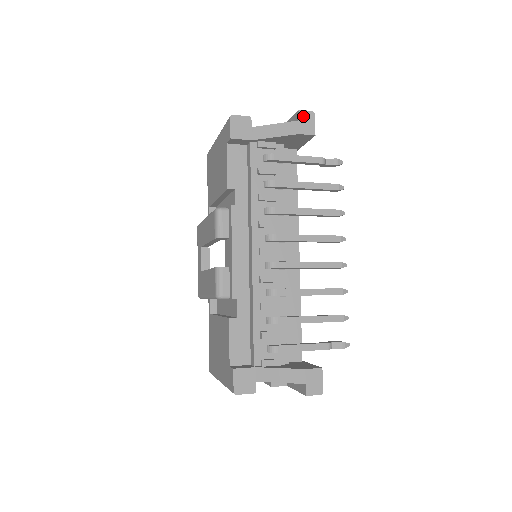
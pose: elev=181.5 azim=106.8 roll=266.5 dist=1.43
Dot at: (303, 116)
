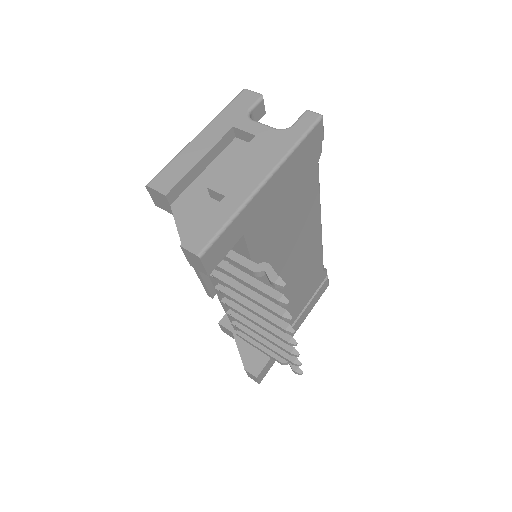
Dot at: (188, 254)
